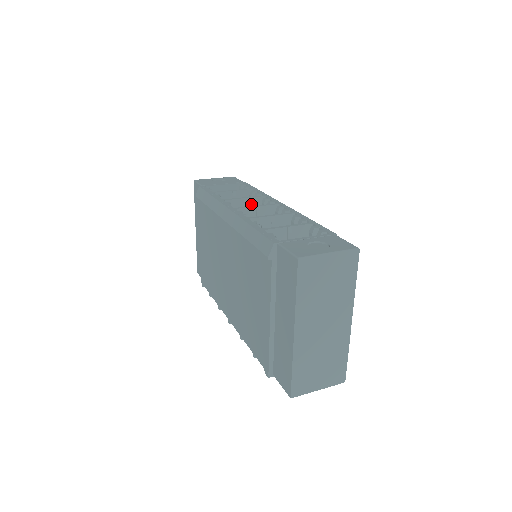
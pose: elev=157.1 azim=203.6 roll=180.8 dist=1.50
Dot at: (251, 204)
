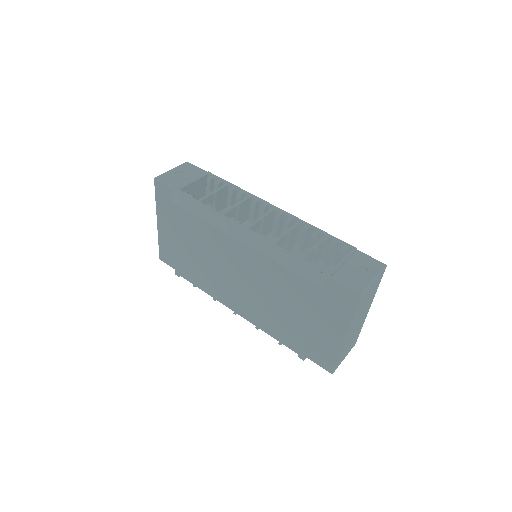
Dot at: (241, 208)
